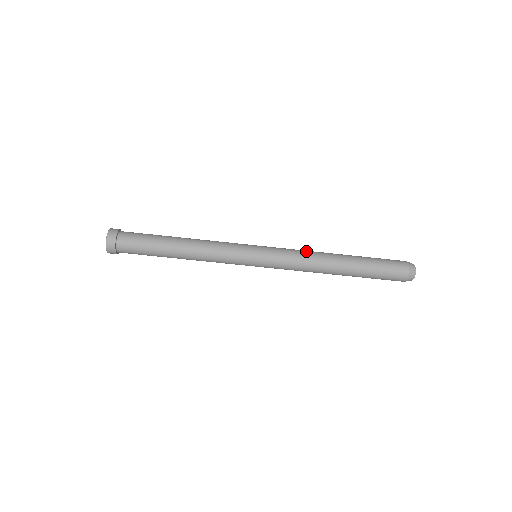
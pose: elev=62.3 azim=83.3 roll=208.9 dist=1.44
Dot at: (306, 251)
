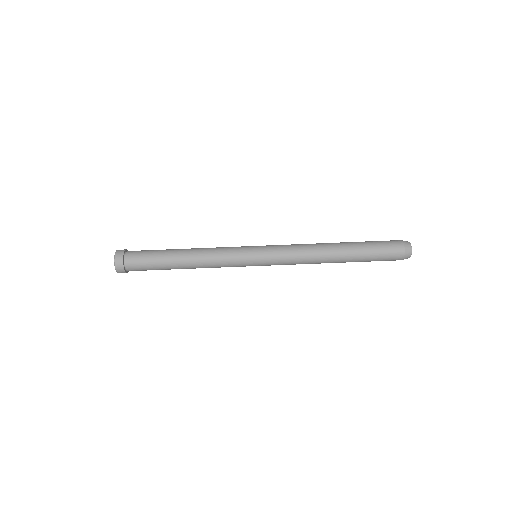
Dot at: (302, 244)
